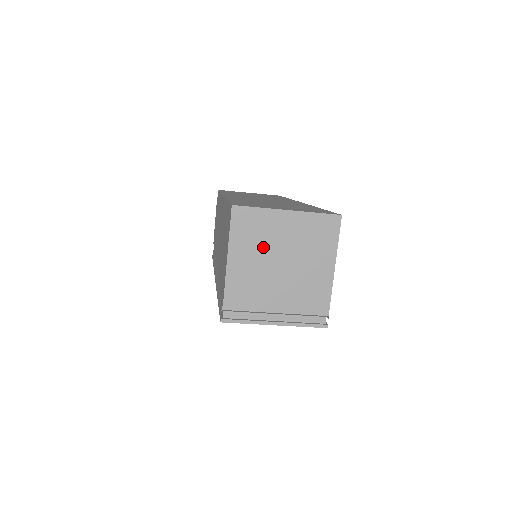
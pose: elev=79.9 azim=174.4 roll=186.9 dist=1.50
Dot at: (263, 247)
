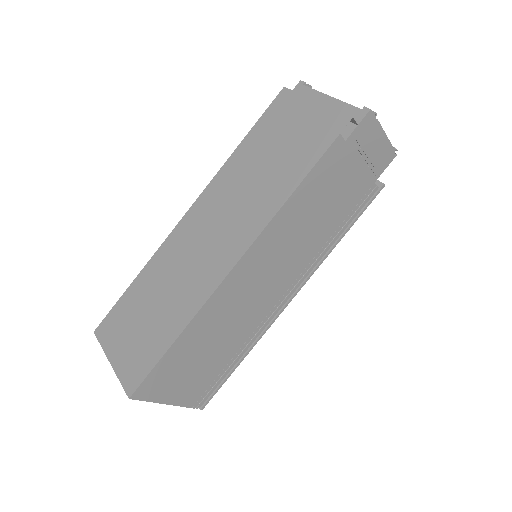
Dot at: occluded
